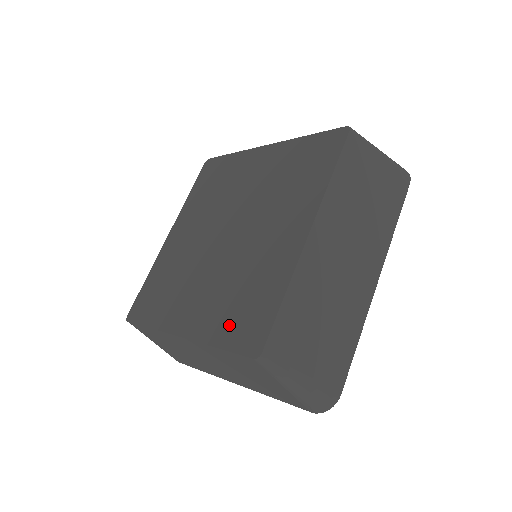
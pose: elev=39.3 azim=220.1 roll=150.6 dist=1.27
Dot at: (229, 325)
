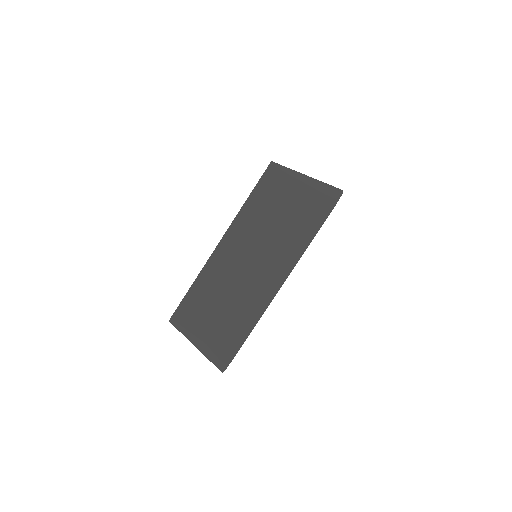
Dot at: occluded
